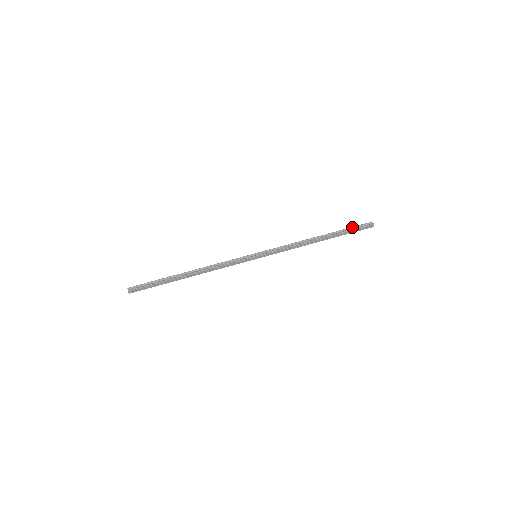
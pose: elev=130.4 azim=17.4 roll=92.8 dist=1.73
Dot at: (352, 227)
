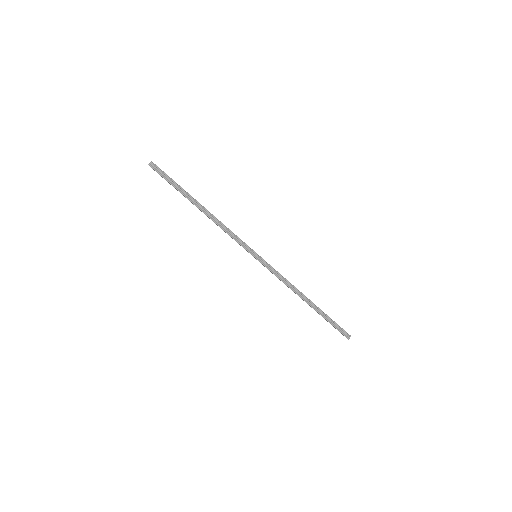
Dot at: (335, 323)
